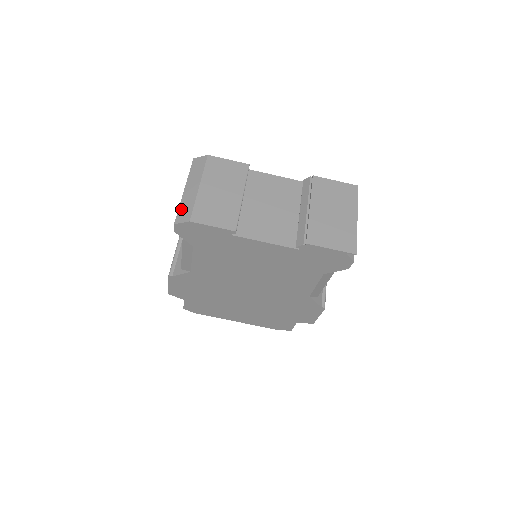
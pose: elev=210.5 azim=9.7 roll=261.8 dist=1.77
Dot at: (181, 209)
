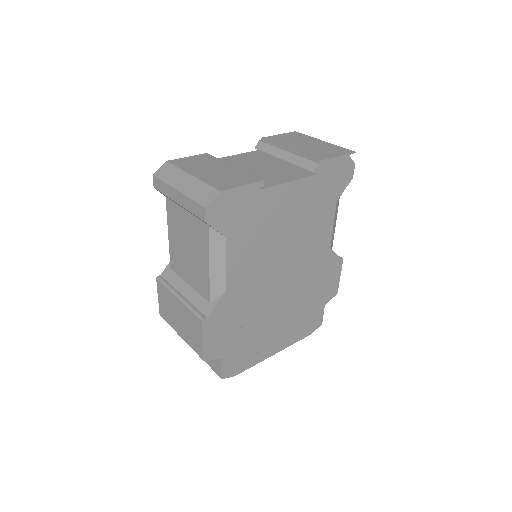
Dot at: (196, 197)
